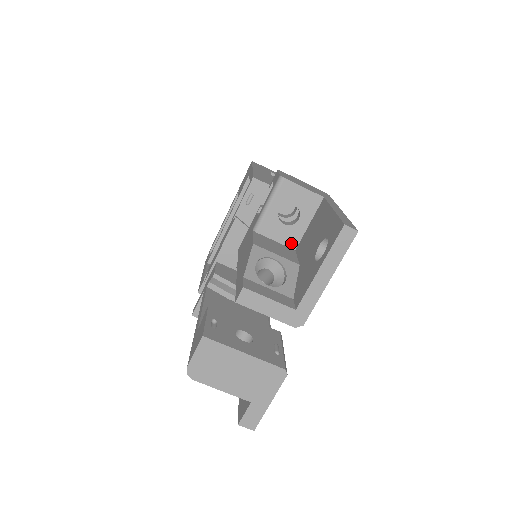
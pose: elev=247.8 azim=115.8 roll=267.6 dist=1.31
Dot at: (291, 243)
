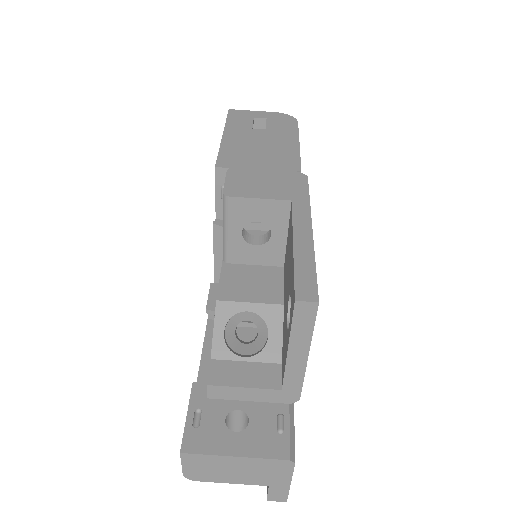
Dot at: (275, 261)
